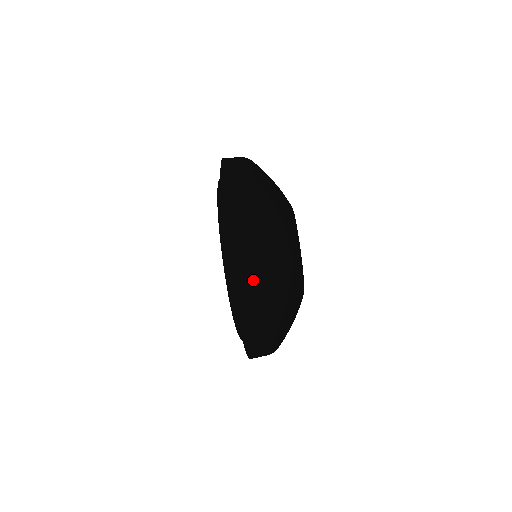
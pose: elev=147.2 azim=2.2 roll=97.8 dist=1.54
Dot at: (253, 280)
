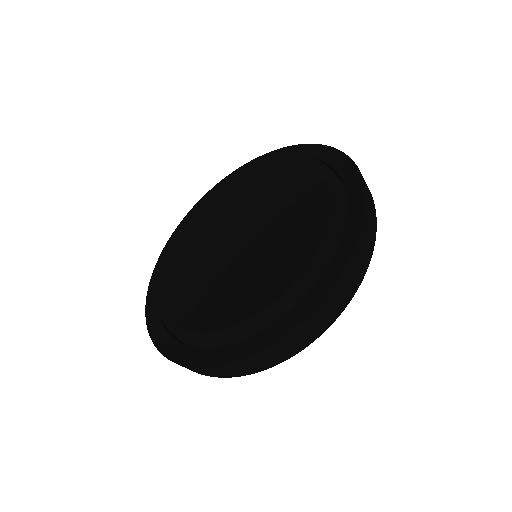
Dot at: (215, 376)
